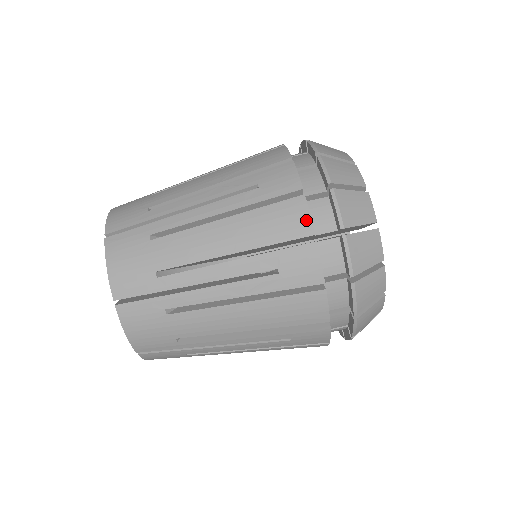
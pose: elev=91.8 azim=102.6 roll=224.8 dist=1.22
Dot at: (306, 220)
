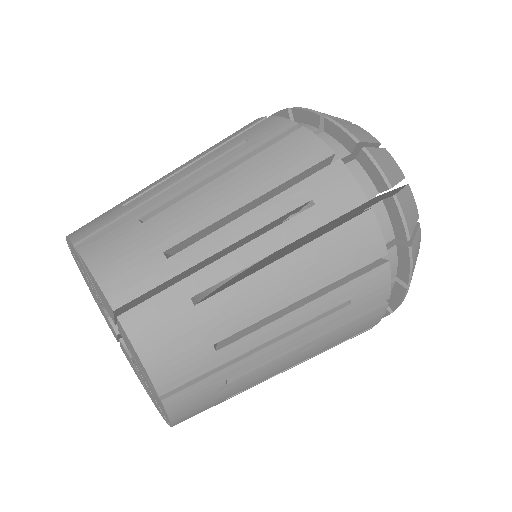
Dot at: (318, 144)
